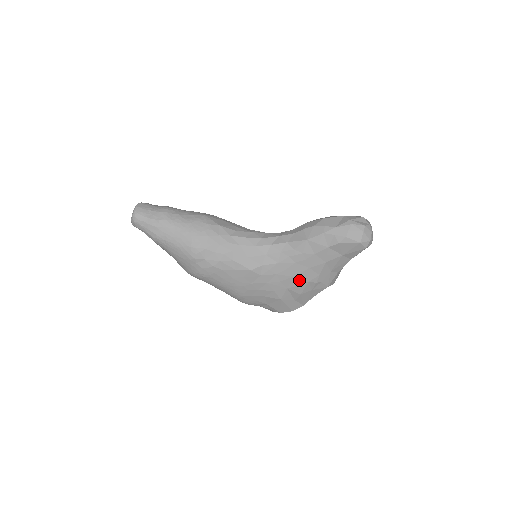
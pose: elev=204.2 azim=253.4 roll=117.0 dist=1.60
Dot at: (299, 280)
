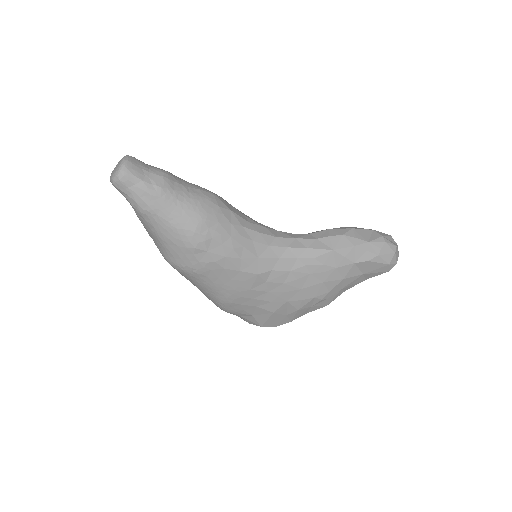
Dot at: (305, 294)
